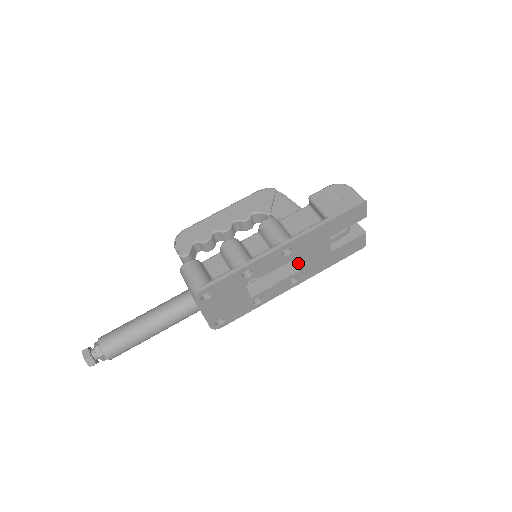
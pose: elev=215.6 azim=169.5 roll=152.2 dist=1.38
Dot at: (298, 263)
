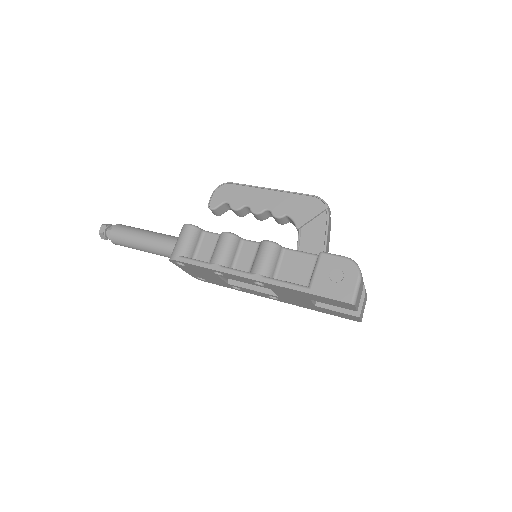
Dot at: (275, 293)
